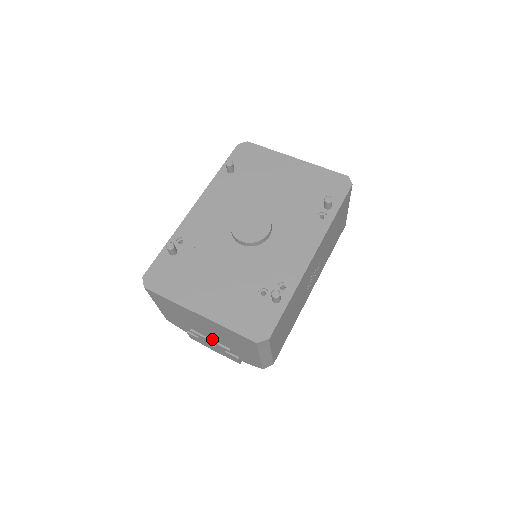
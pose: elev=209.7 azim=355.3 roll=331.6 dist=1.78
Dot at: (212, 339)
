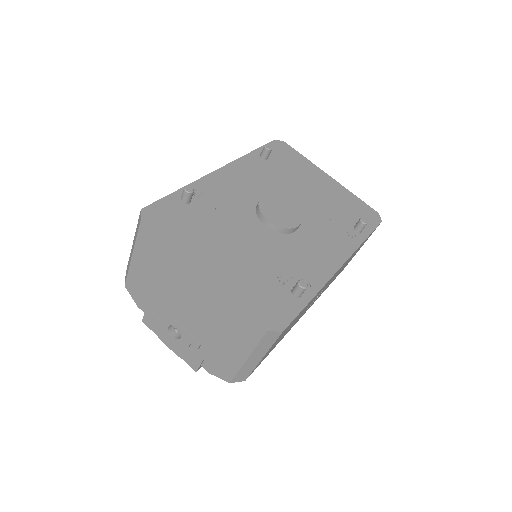
Dot at: (182, 324)
